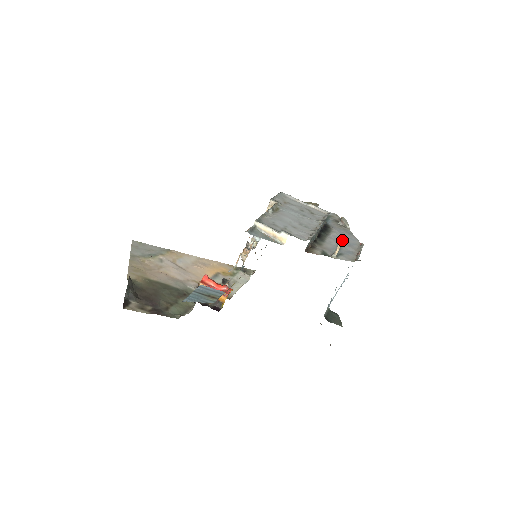
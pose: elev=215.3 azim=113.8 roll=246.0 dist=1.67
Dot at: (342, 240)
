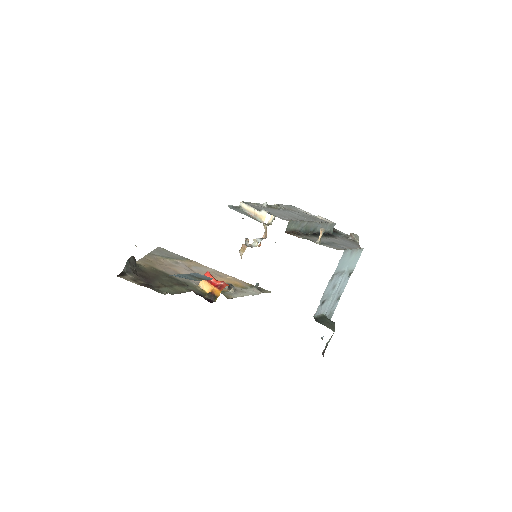
Dot at: (340, 242)
